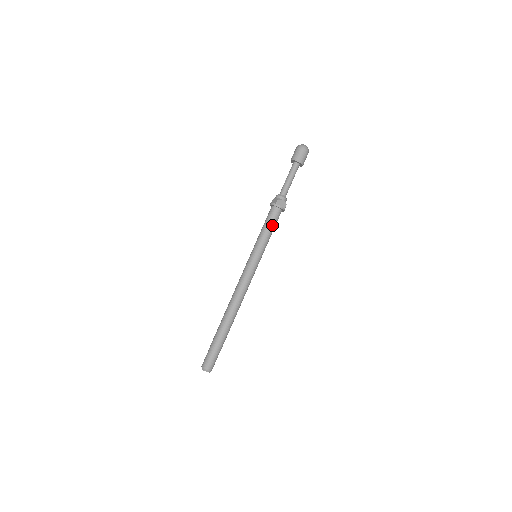
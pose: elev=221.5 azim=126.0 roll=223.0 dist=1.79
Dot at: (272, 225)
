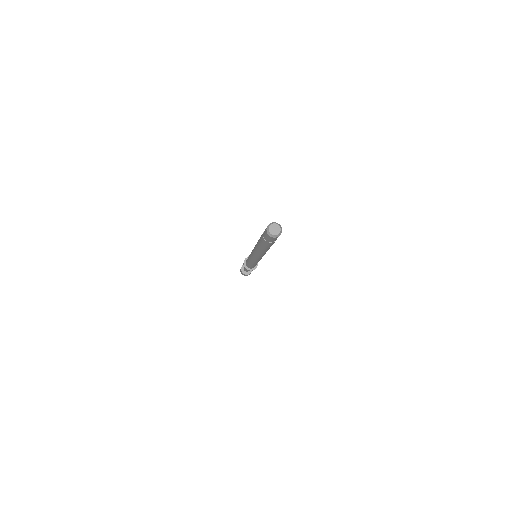
Dot at: occluded
